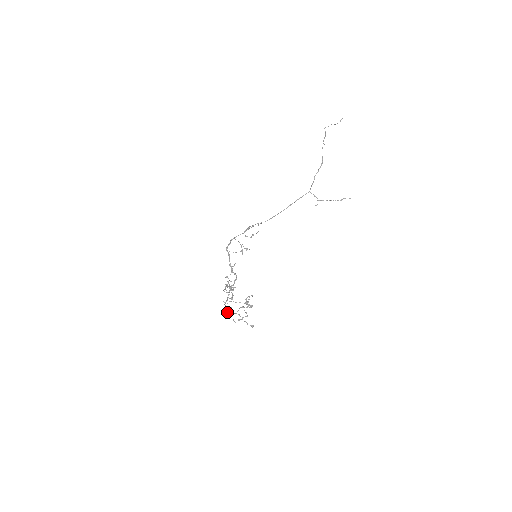
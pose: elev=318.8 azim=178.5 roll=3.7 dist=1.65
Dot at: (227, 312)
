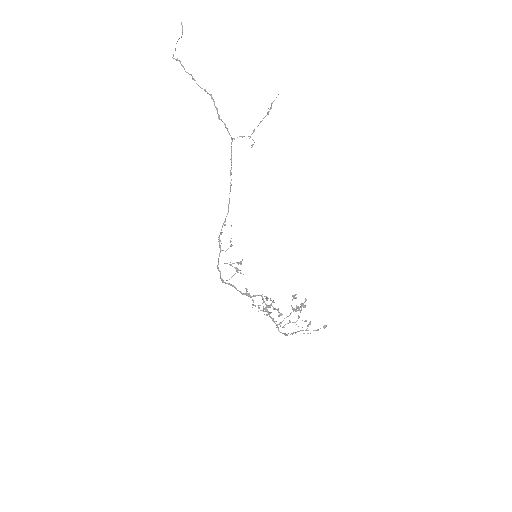
Dot at: occluded
